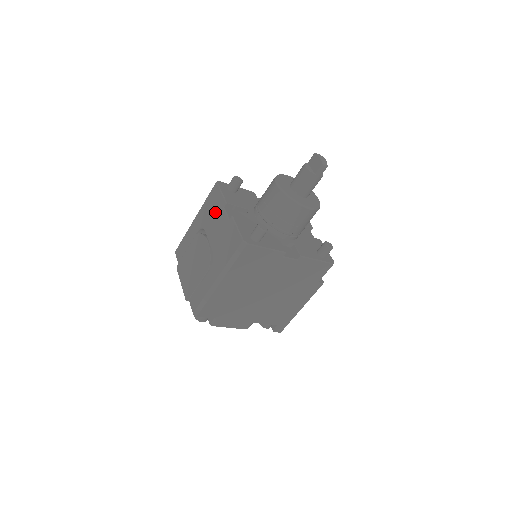
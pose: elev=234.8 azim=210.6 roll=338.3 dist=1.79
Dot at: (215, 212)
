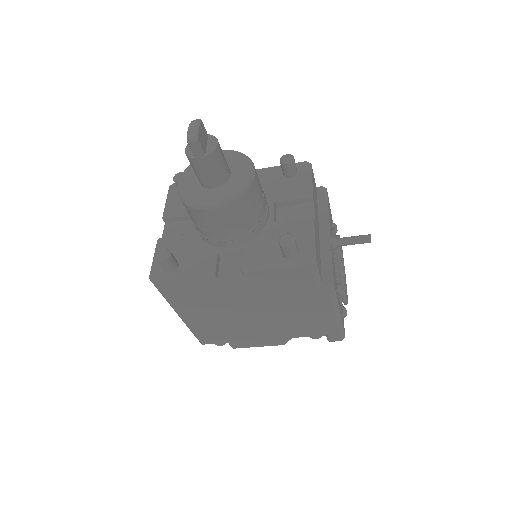
Dot at: occluded
